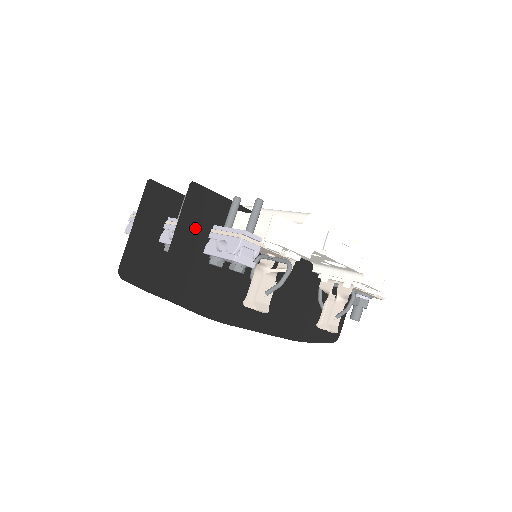
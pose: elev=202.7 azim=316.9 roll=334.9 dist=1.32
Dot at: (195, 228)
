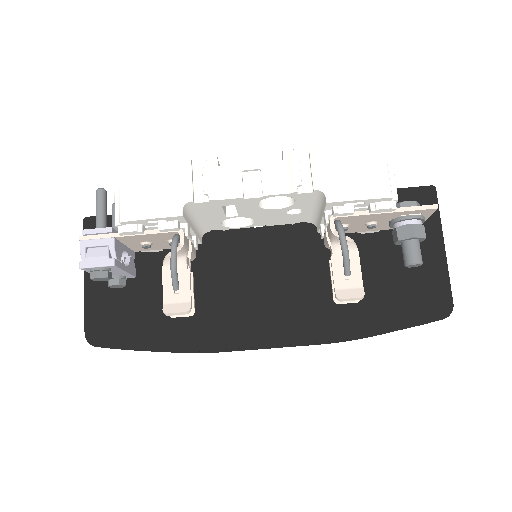
Dot at: occluded
